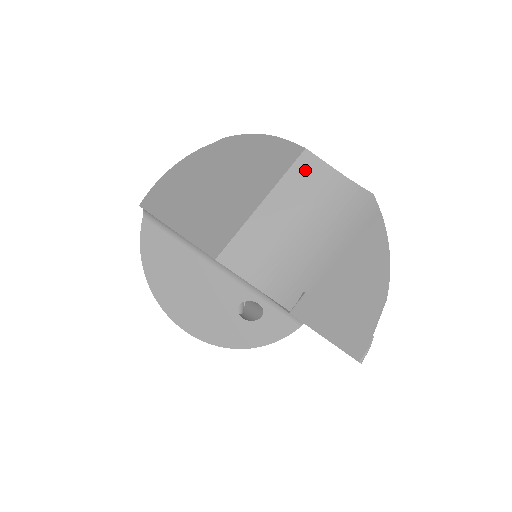
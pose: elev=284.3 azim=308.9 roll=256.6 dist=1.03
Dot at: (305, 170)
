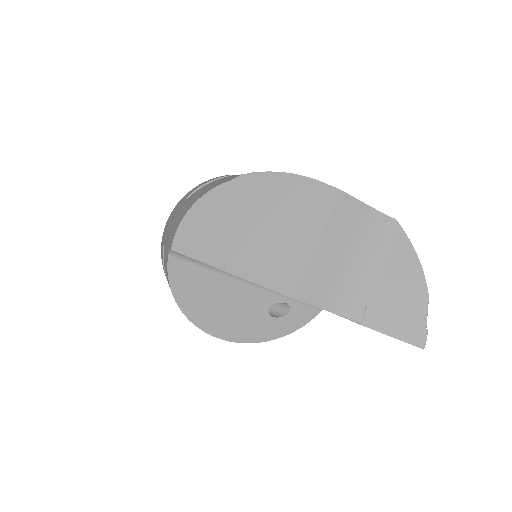
Dot at: (344, 209)
